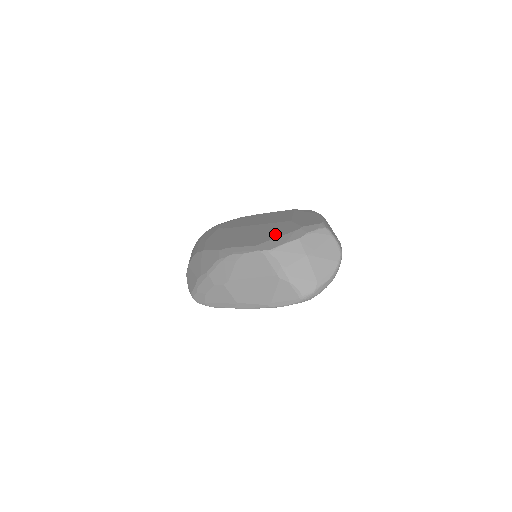
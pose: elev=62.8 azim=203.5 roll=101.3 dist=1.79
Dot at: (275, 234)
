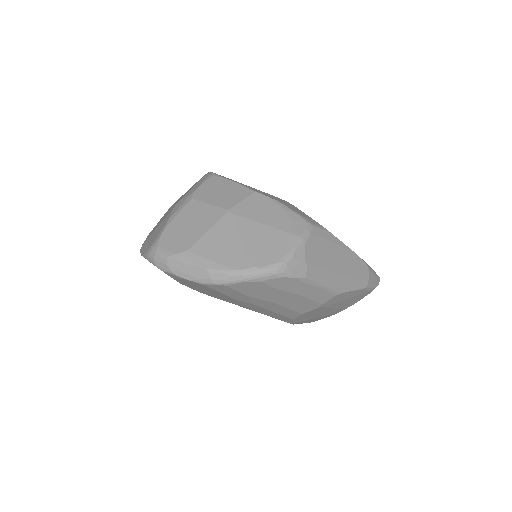
Dot at: occluded
